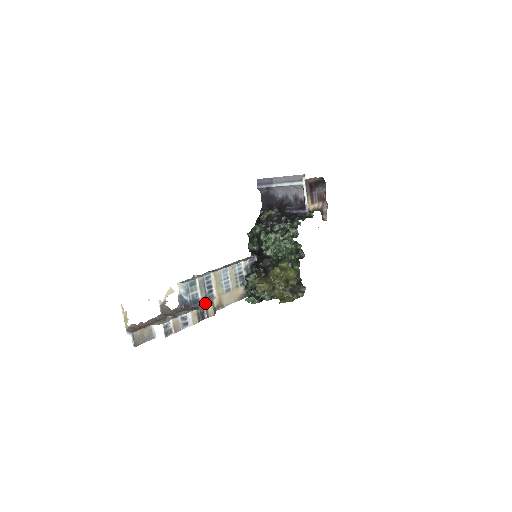
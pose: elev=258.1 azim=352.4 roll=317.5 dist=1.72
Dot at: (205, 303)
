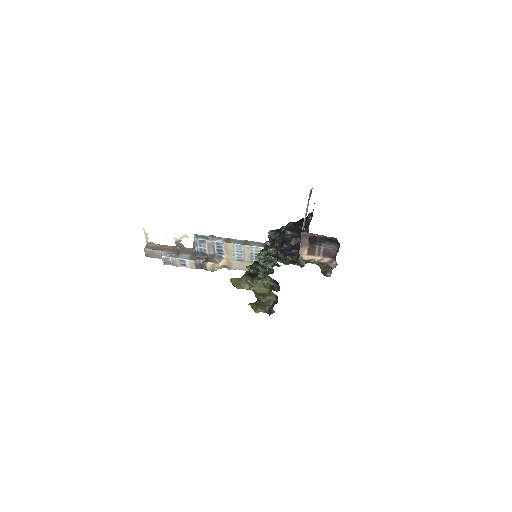
Dot at: (209, 259)
